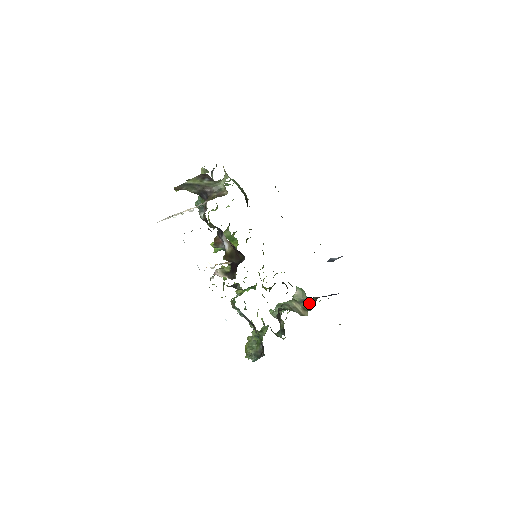
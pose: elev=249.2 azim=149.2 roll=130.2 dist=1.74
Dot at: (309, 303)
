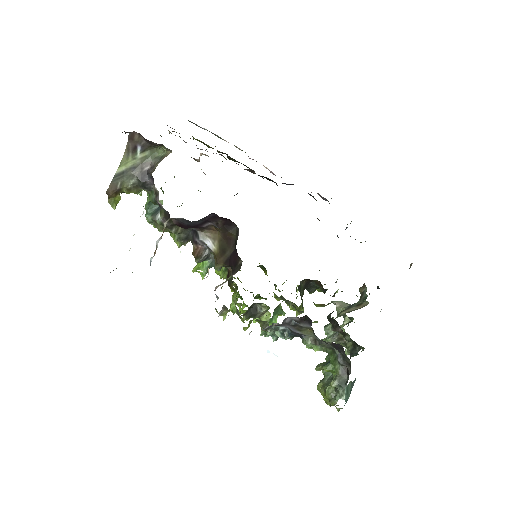
Dot at: occluded
